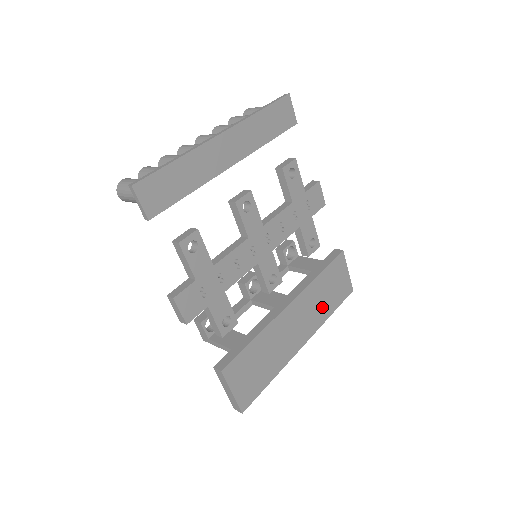
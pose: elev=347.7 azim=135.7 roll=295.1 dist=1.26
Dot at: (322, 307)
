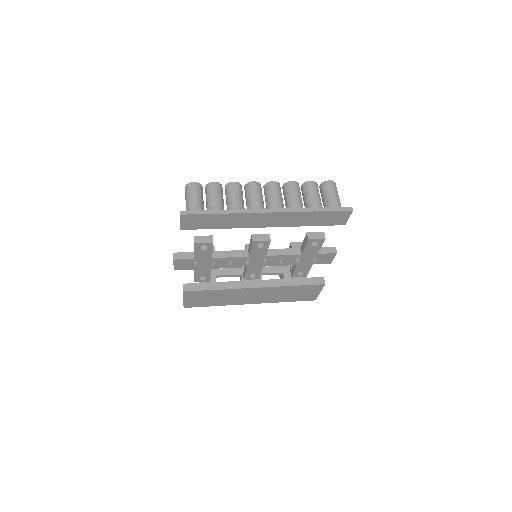
Dot at: (281, 297)
